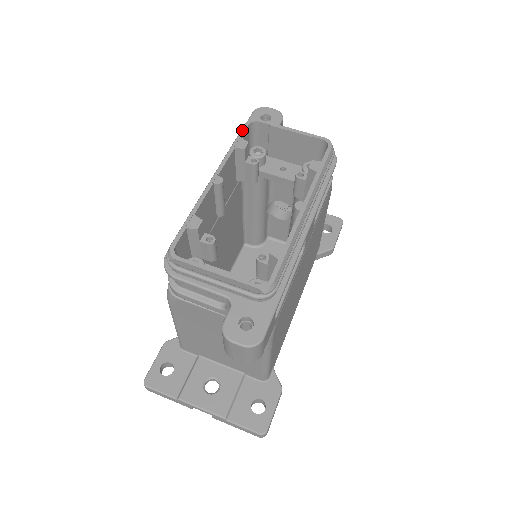
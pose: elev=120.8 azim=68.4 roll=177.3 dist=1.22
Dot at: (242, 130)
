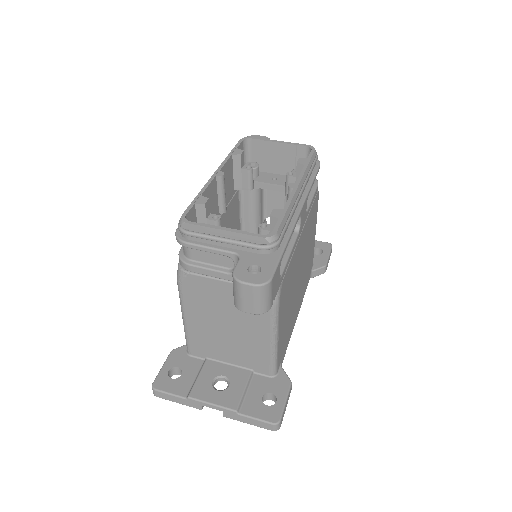
Dot at: (237, 144)
